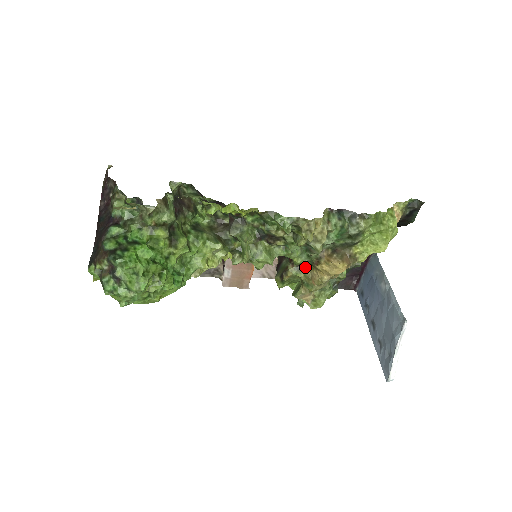
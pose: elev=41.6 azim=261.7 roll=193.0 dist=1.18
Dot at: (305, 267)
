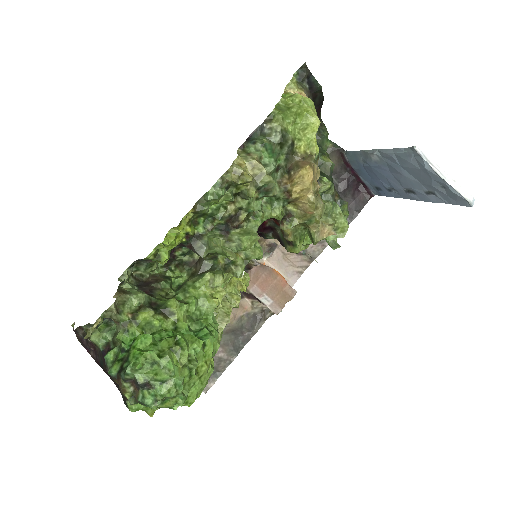
Dot at: (291, 212)
